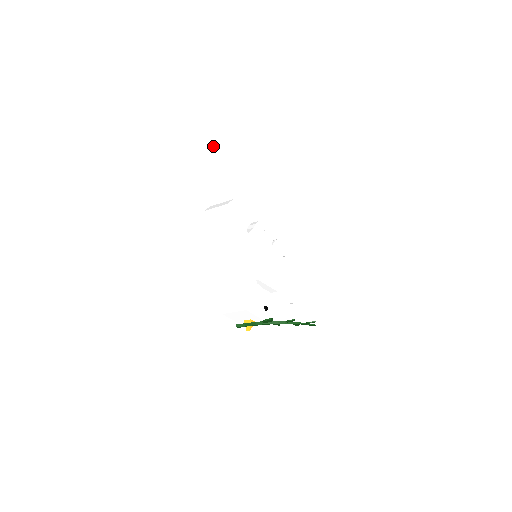
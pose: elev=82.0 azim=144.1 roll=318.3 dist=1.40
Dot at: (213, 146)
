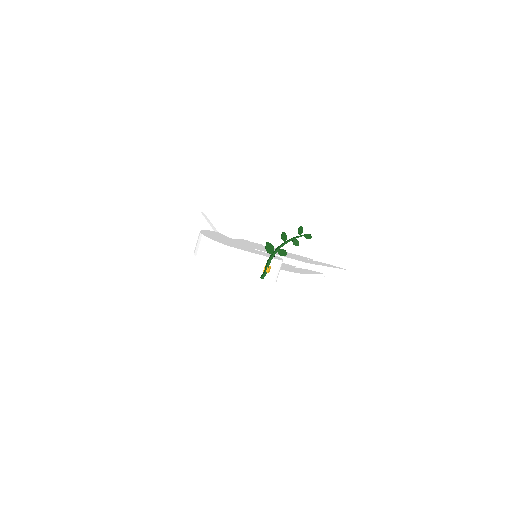
Dot at: (193, 239)
